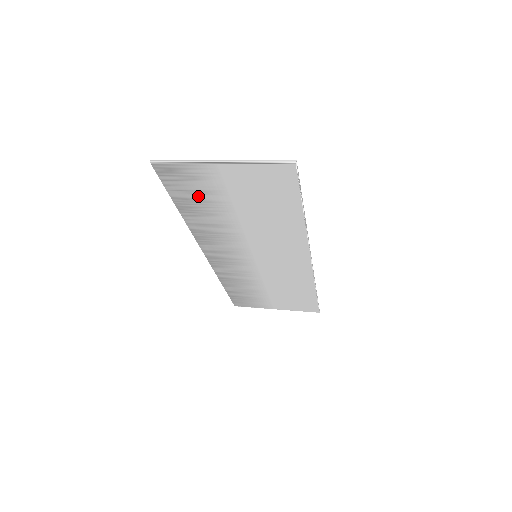
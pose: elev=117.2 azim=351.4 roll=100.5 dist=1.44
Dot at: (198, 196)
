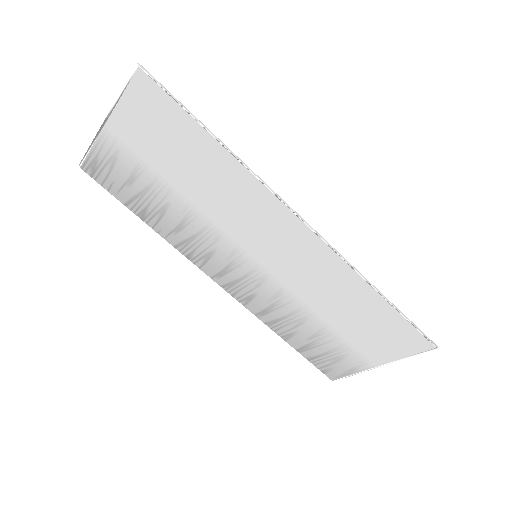
Dot at: (135, 187)
